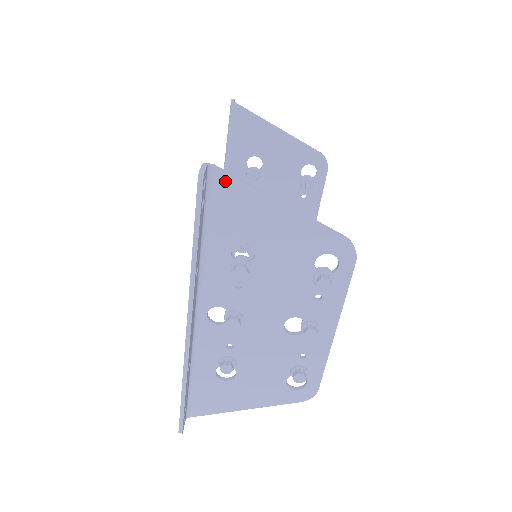
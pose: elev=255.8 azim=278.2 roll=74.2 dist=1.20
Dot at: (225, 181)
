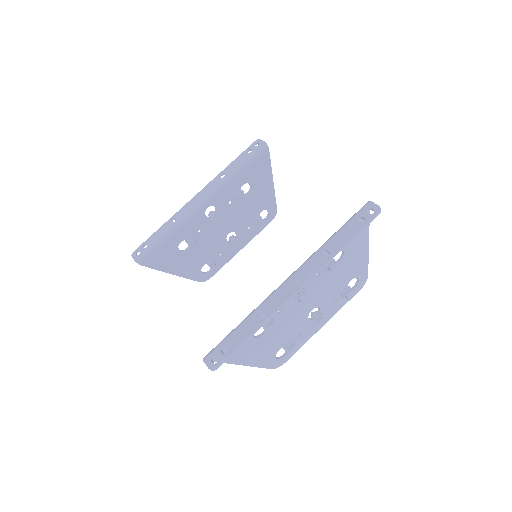
Dot at: occluded
